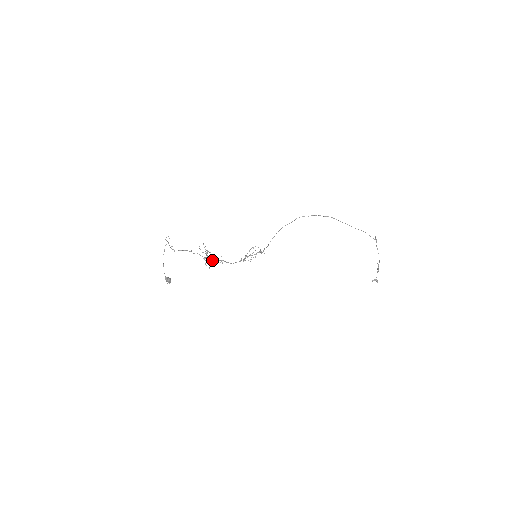
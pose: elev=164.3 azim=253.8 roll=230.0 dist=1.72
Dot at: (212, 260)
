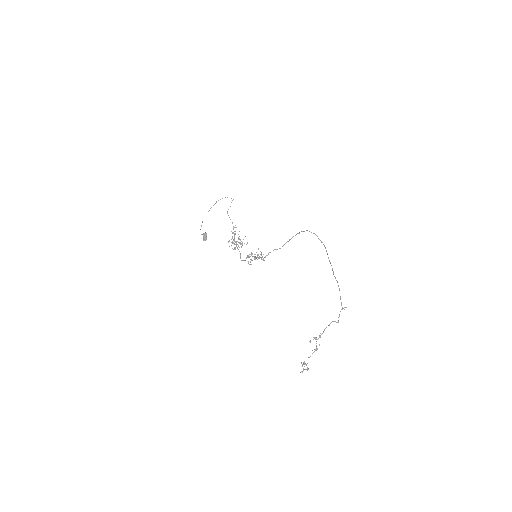
Dot at: (236, 245)
